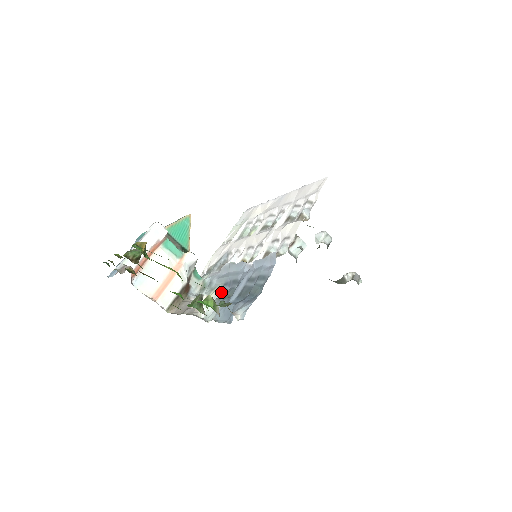
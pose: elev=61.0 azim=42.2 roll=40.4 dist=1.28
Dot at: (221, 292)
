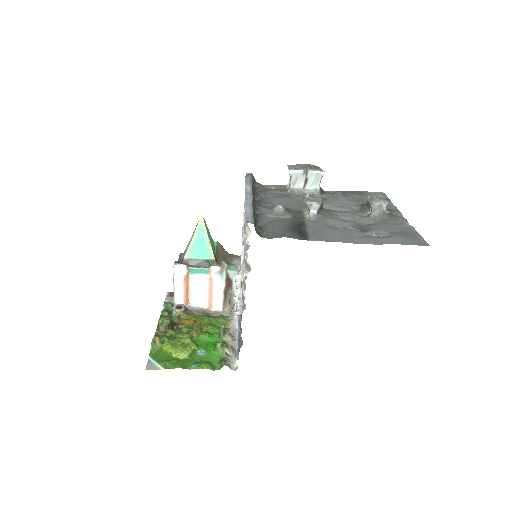
Dot at: occluded
